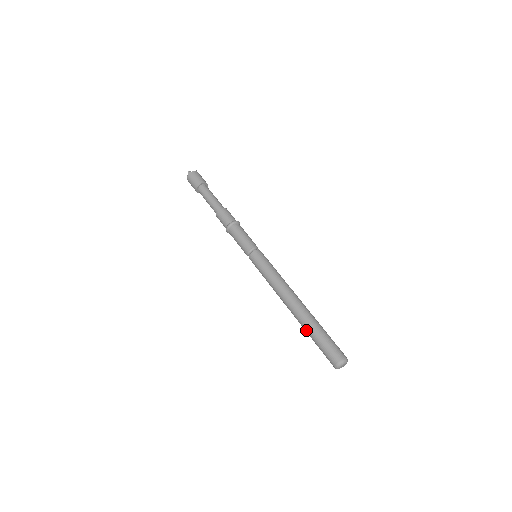
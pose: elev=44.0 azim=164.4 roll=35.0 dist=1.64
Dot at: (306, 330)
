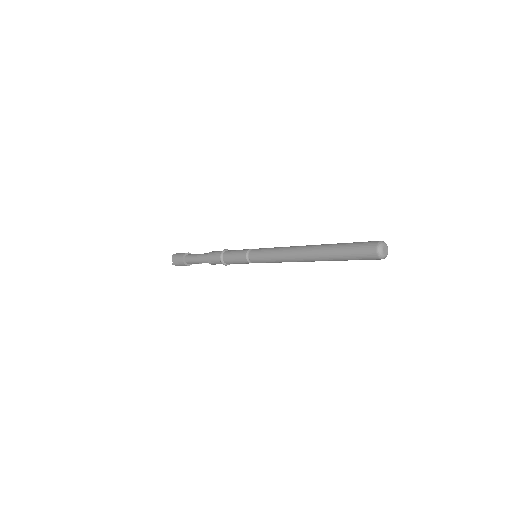
Dot at: (331, 254)
